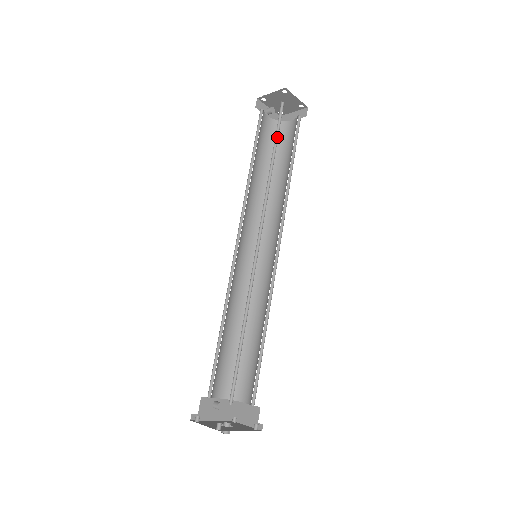
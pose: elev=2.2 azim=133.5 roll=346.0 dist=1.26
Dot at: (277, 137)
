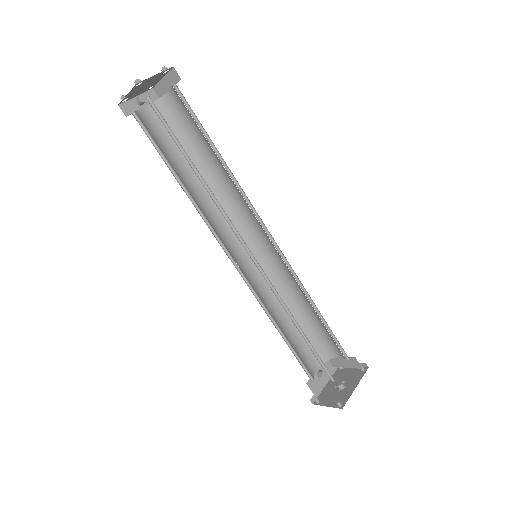
Dot at: (177, 142)
